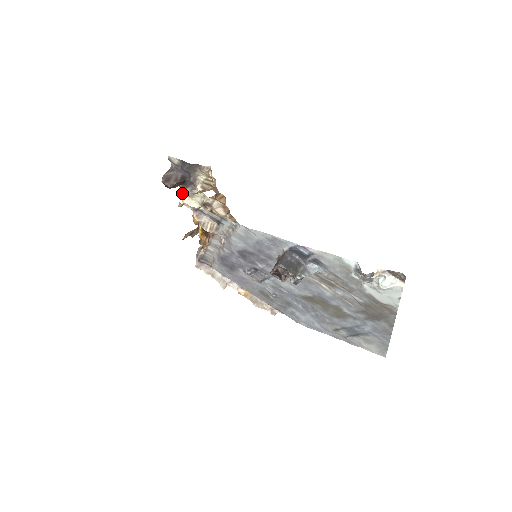
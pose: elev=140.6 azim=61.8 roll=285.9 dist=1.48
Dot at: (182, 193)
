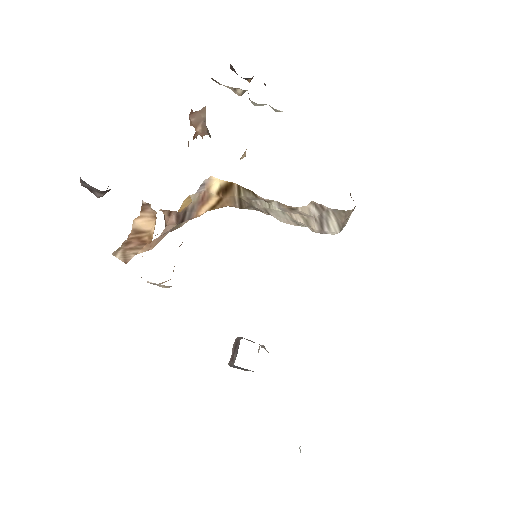
Dot at: occluded
